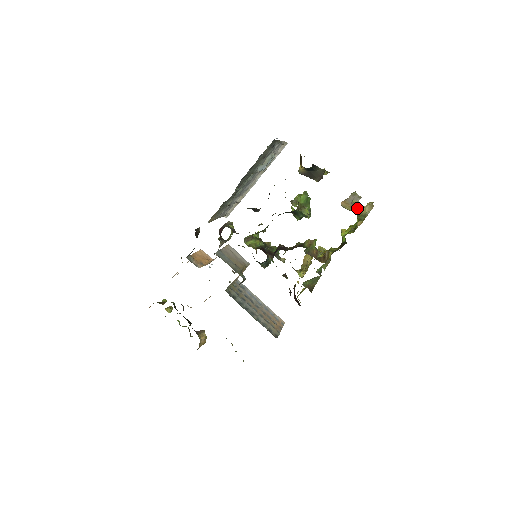
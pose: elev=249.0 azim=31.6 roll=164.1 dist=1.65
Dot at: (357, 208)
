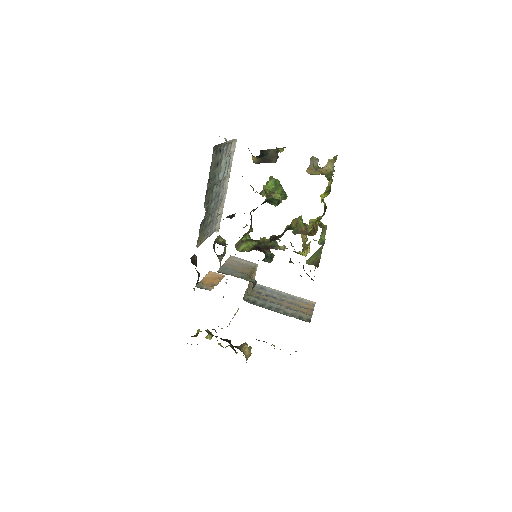
Dot at: (321, 170)
